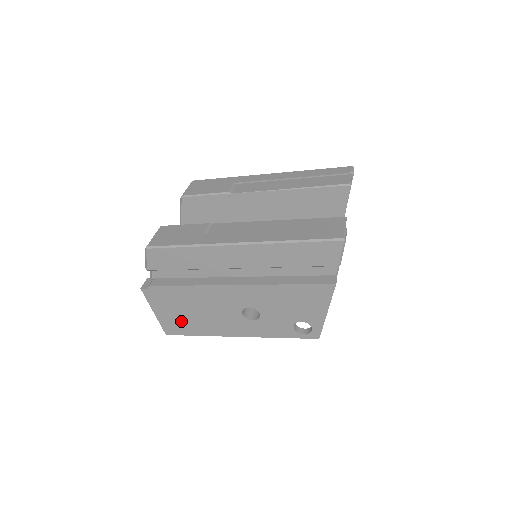
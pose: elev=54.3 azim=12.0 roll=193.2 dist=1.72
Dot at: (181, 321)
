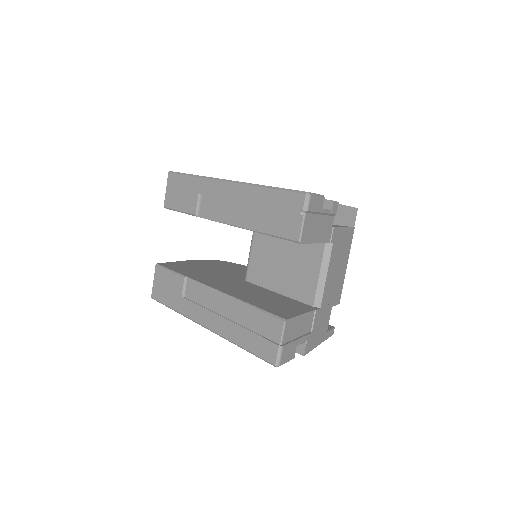
Dot at: occluded
